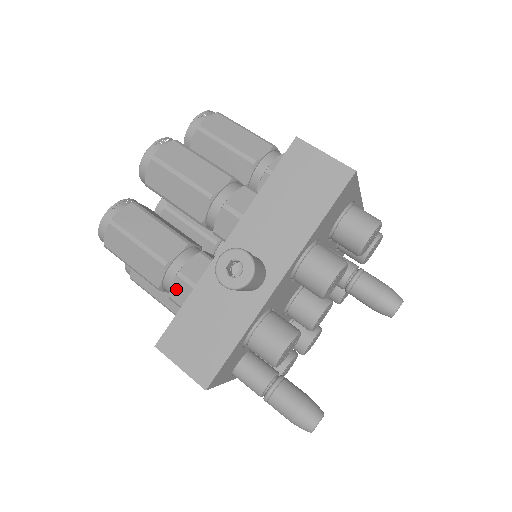
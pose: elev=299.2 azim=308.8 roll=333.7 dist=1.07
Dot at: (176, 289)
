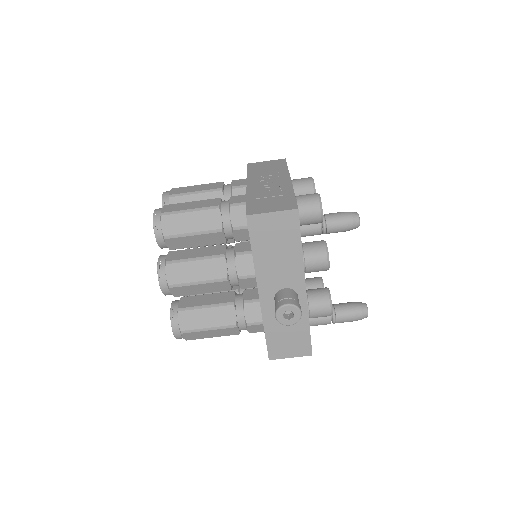
Dot at: (251, 329)
